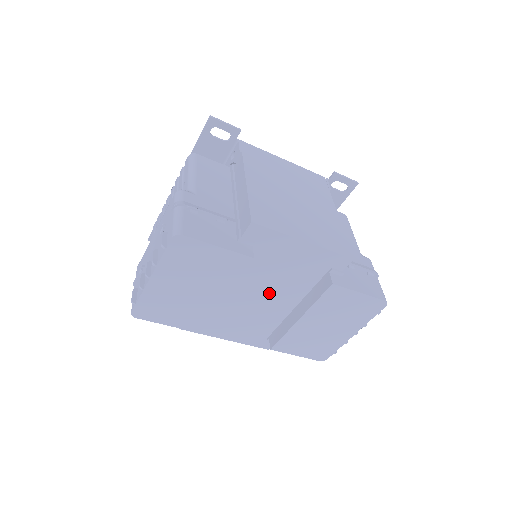
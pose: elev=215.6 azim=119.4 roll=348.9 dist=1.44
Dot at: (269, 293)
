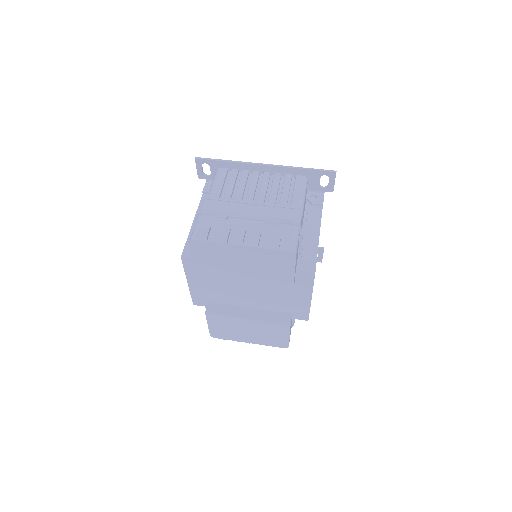
Dot at: (254, 294)
